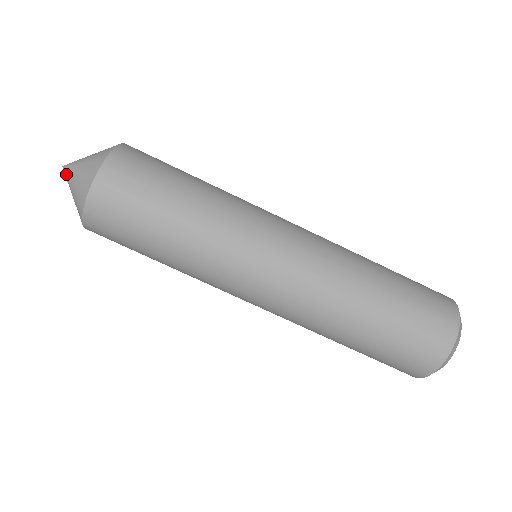
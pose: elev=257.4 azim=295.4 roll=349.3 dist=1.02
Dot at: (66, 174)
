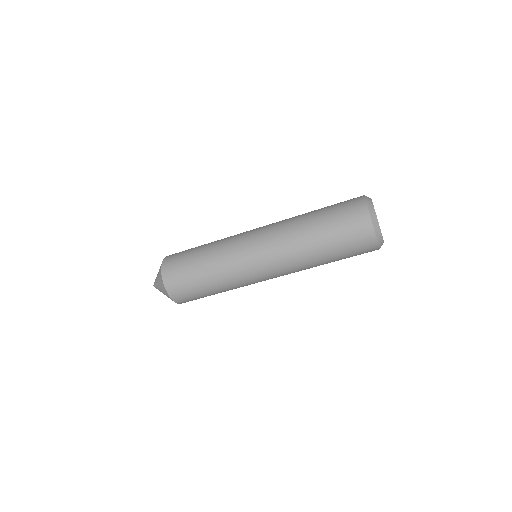
Dot at: occluded
